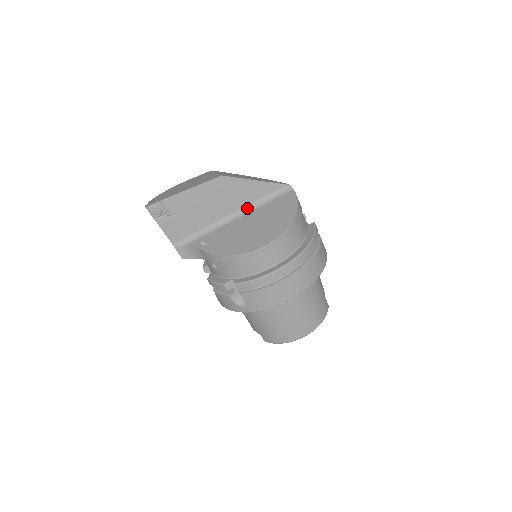
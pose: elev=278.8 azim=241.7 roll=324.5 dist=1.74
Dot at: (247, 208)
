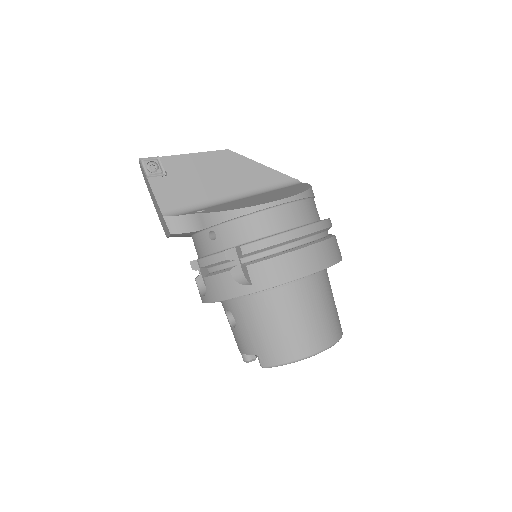
Dot at: (252, 192)
